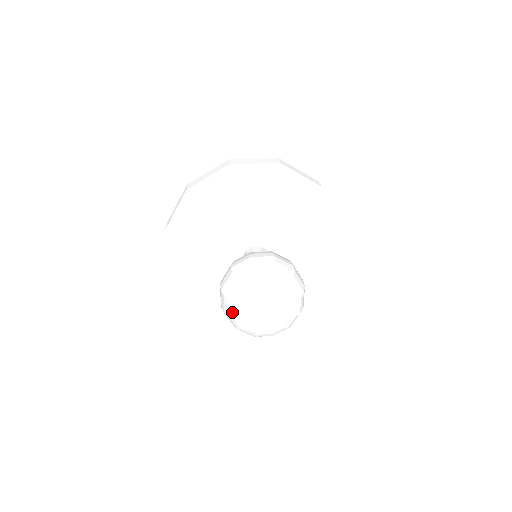
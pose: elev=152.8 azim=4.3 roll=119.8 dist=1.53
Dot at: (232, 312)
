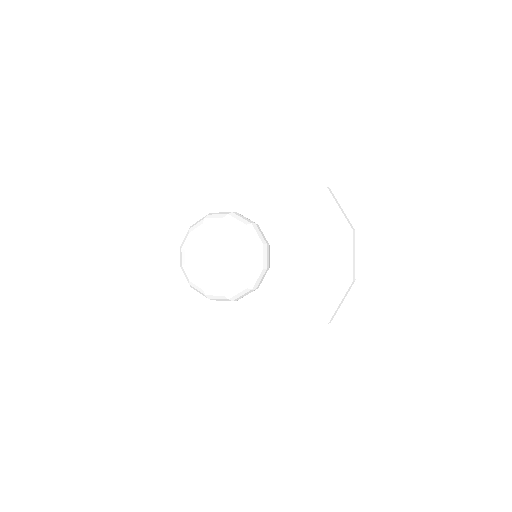
Dot at: (181, 258)
